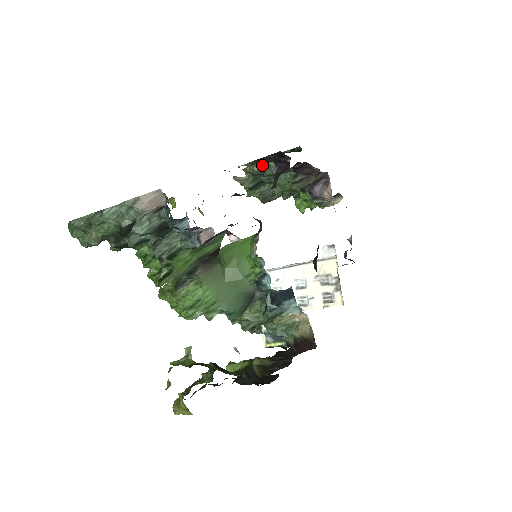
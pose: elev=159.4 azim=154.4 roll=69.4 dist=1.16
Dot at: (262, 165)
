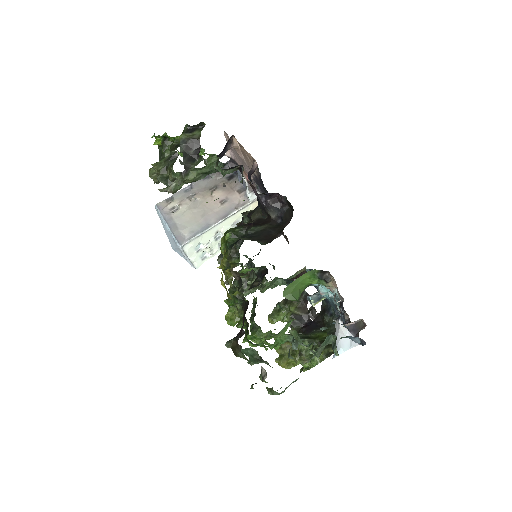
Dot at: occluded
